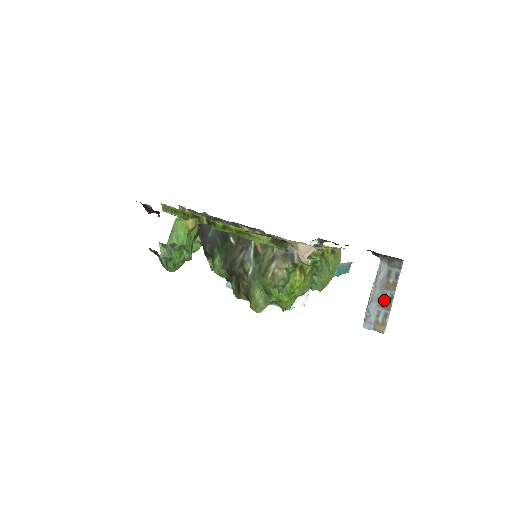
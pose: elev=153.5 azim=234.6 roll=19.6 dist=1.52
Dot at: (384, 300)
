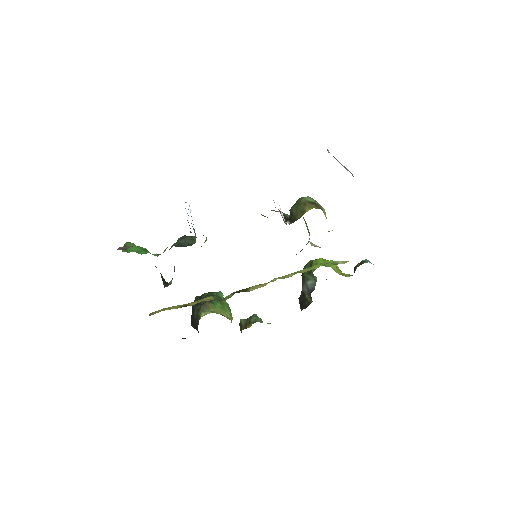
Dot at: occluded
